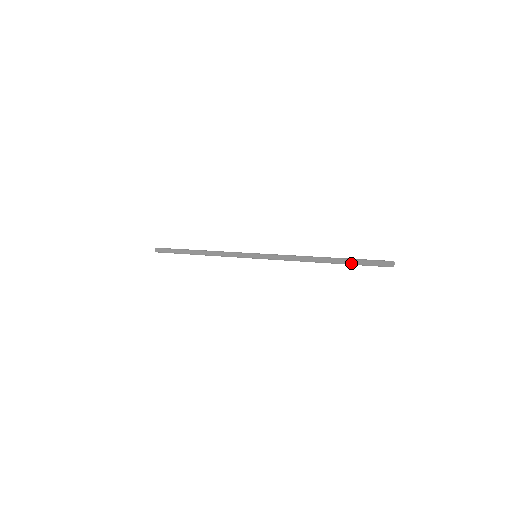
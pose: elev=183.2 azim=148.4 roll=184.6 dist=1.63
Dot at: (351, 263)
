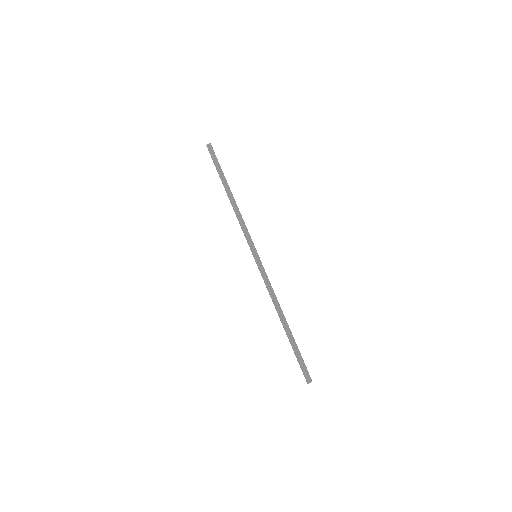
Dot at: (292, 348)
